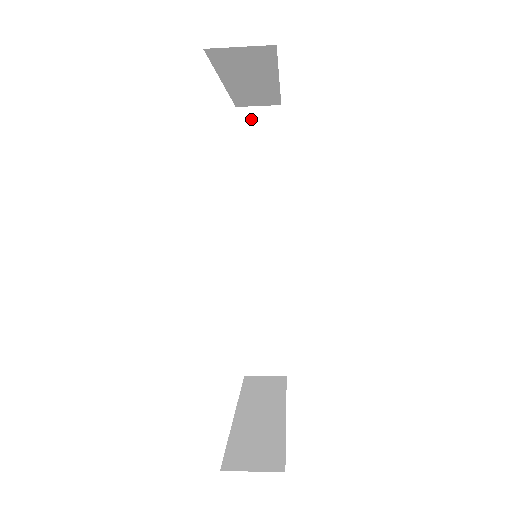
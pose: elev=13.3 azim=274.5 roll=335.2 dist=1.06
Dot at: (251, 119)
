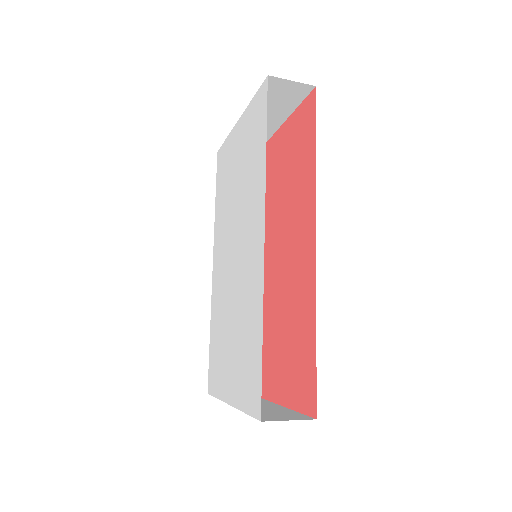
Dot at: occluded
